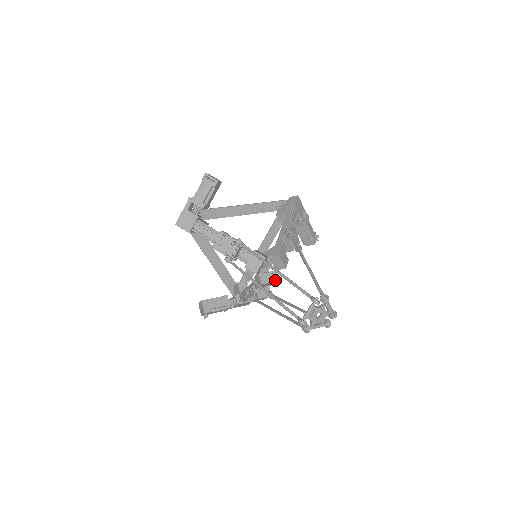
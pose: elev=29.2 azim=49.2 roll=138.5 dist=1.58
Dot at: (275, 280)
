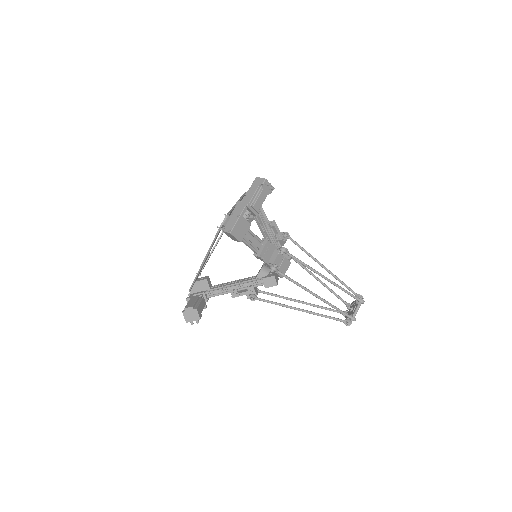
Dot at: (278, 279)
